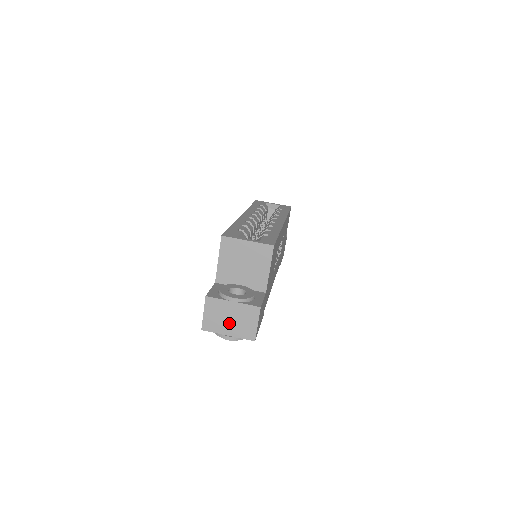
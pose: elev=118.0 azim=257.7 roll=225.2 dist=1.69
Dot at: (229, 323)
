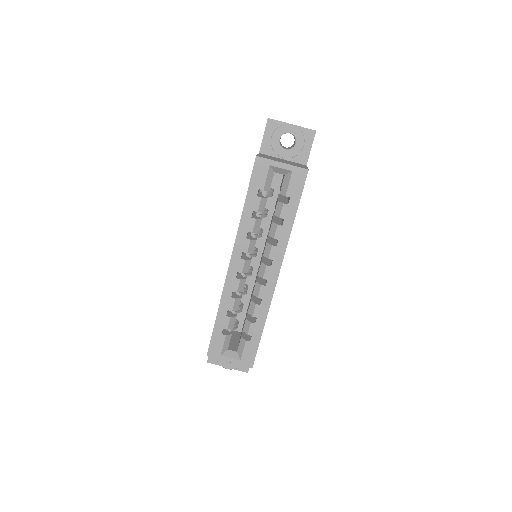
Dot at: occluded
